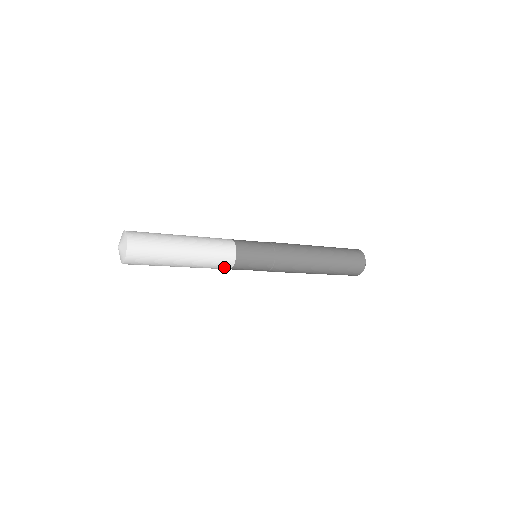
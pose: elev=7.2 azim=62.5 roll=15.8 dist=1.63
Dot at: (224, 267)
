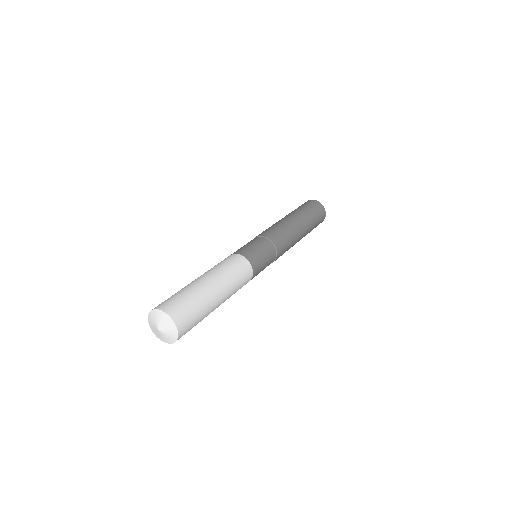
Dot at: occluded
